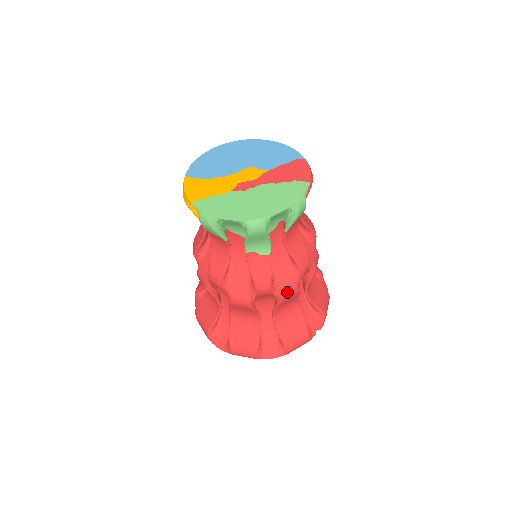
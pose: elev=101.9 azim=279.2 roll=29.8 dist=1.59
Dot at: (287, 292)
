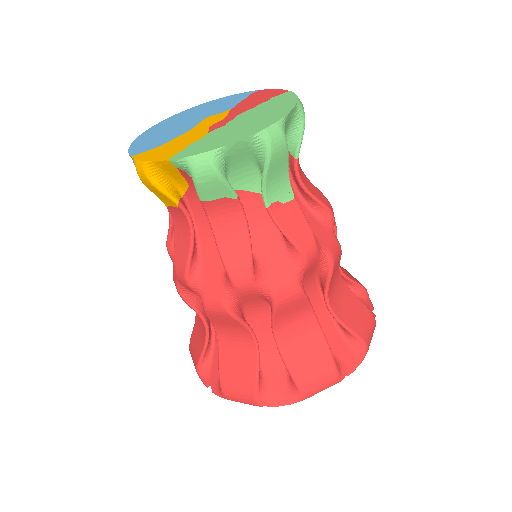
Dot at: (333, 249)
